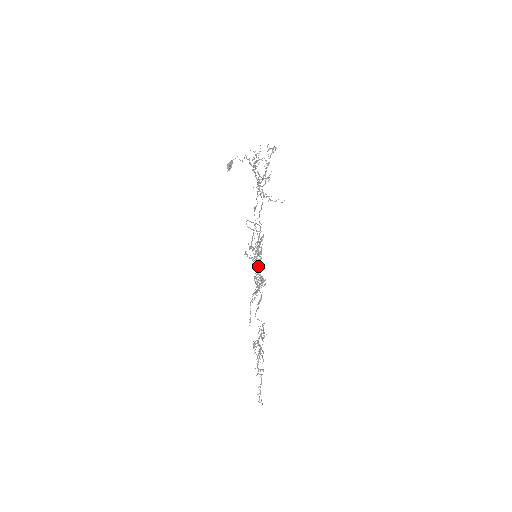
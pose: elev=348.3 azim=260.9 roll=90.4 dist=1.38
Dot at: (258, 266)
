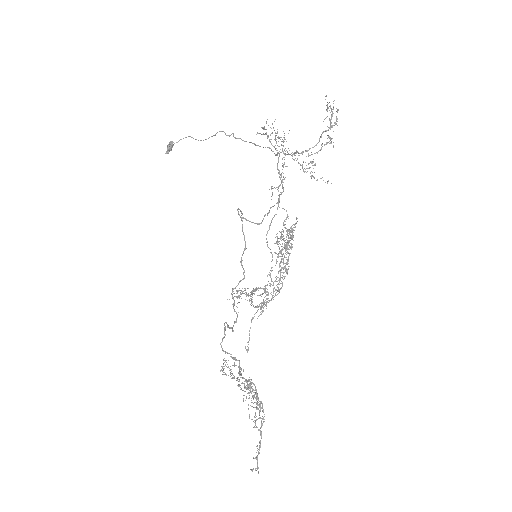
Dot at: occluded
